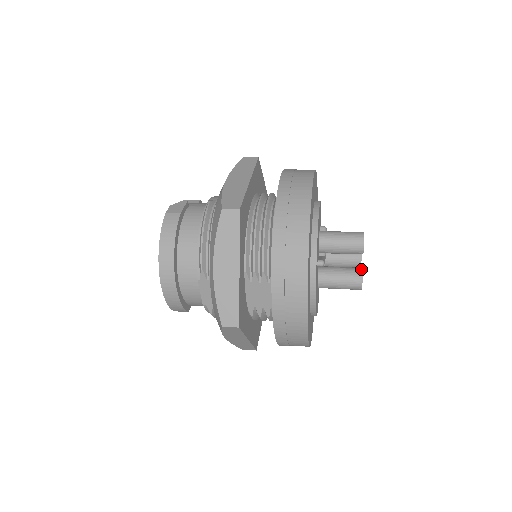
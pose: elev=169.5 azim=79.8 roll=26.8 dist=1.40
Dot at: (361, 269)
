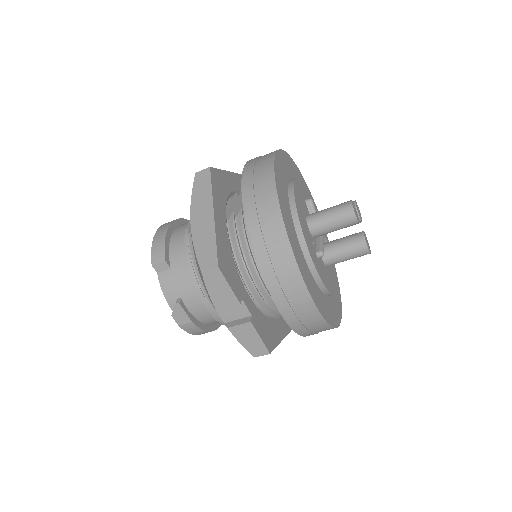
Dot at: occluded
